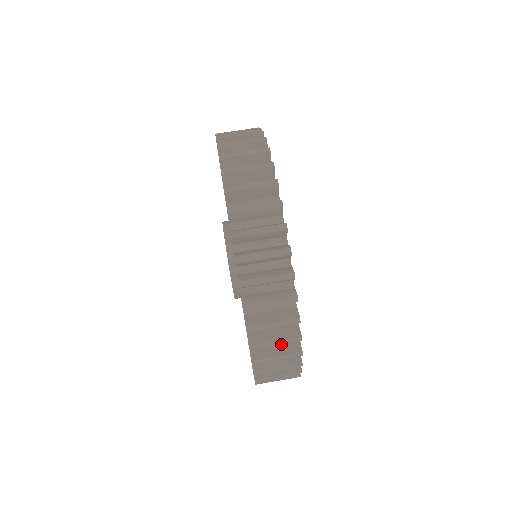
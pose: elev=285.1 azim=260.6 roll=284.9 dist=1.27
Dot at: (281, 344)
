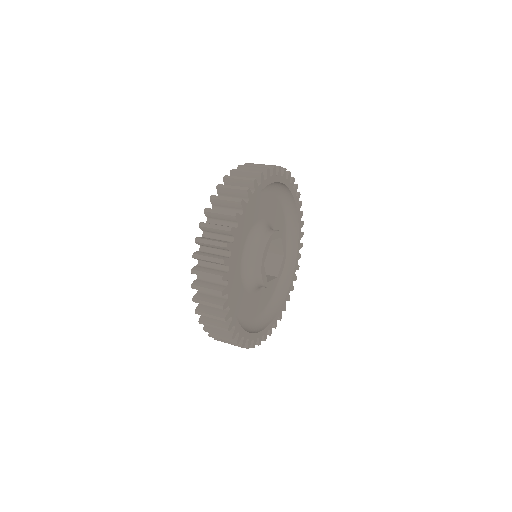
Dot at: (262, 165)
